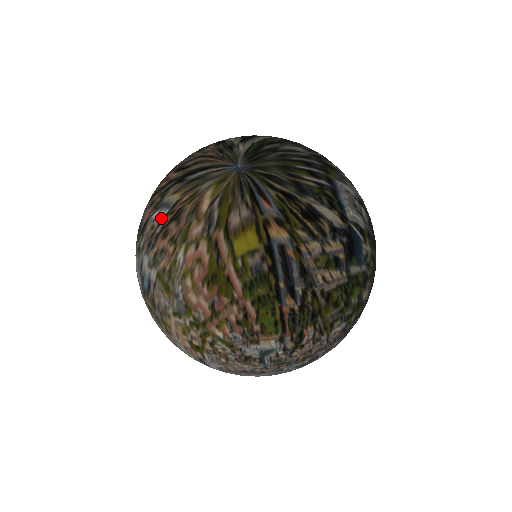
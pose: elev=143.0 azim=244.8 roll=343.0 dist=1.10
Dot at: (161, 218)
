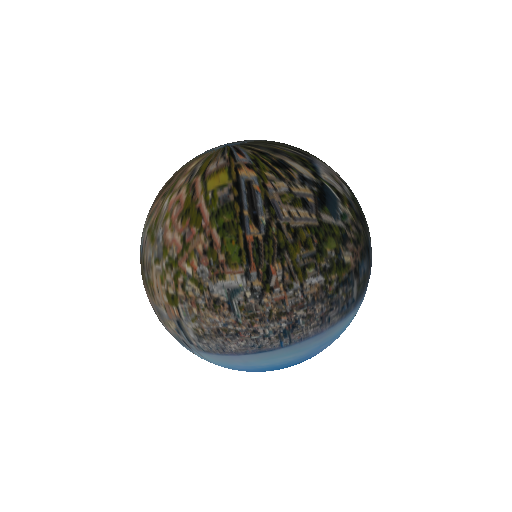
Dot at: (161, 189)
